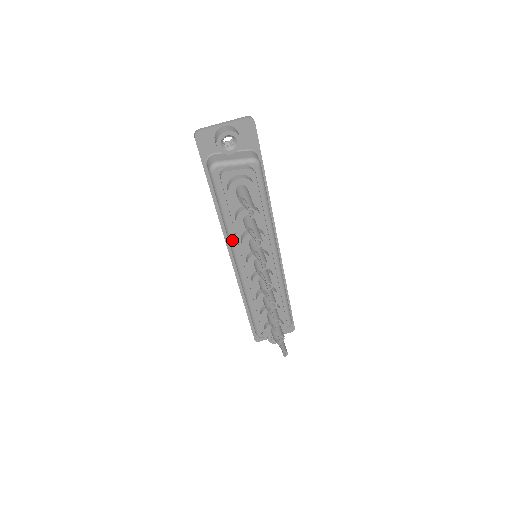
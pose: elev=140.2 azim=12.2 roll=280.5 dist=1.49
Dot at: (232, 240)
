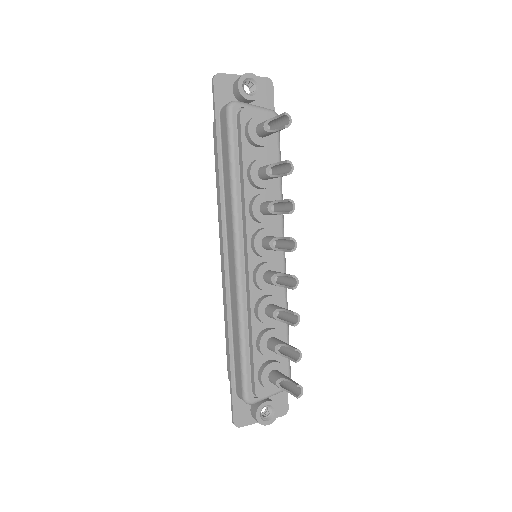
Dot at: (237, 210)
